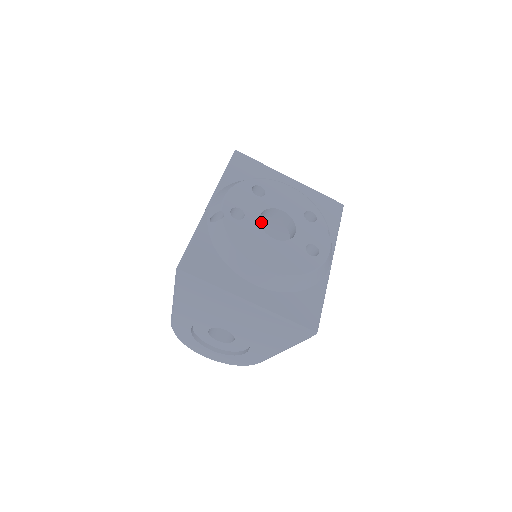
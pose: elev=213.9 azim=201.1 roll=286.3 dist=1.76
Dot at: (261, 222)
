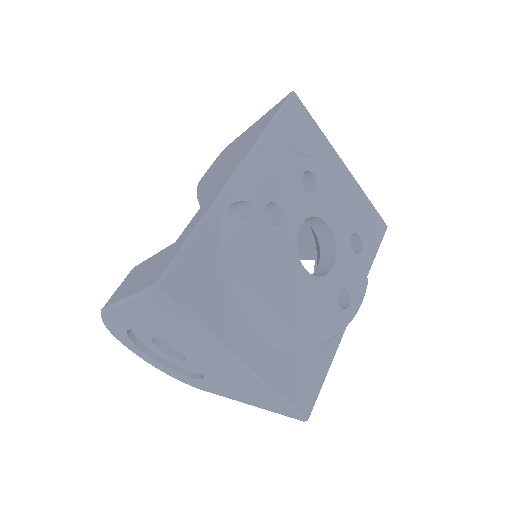
Dot at: occluded
